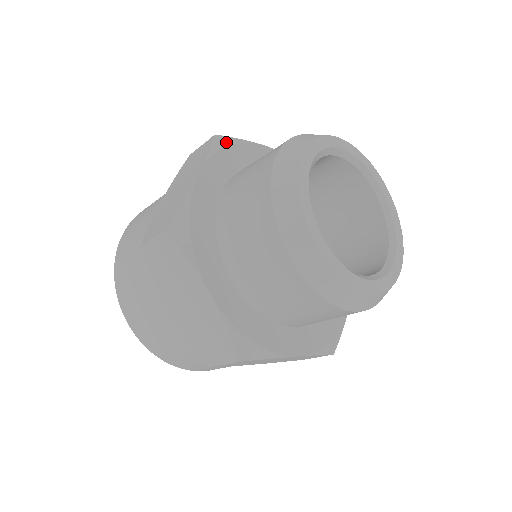
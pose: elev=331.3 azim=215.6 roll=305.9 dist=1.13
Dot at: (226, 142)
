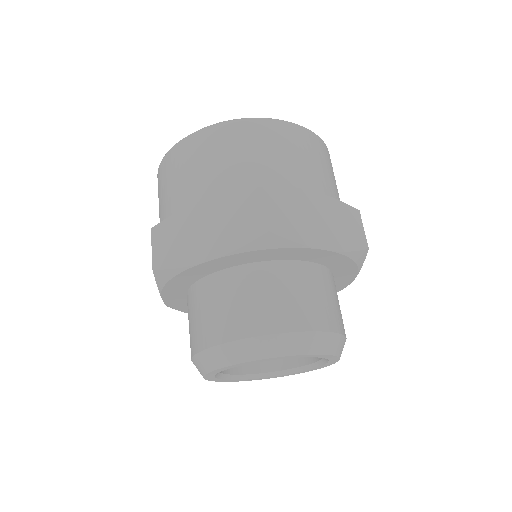
Dot at: (270, 244)
